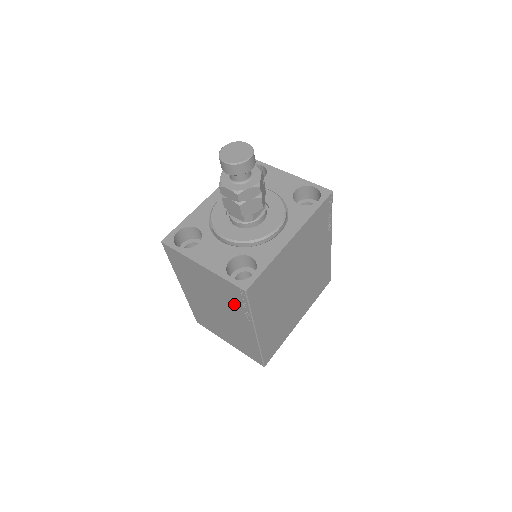
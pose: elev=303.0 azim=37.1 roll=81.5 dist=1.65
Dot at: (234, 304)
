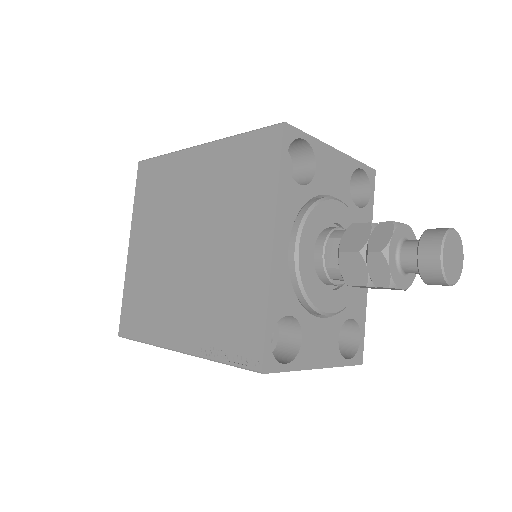
Dot at: occluded
